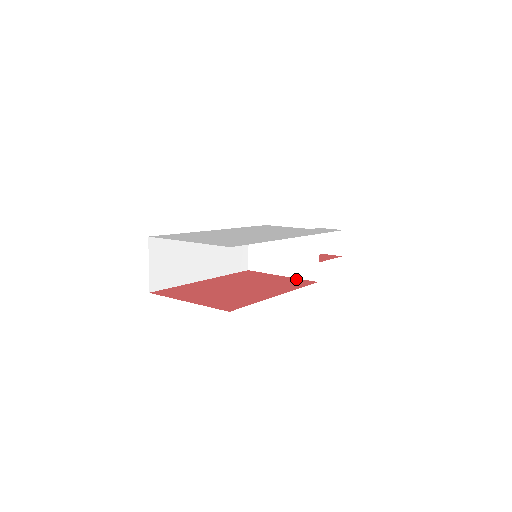
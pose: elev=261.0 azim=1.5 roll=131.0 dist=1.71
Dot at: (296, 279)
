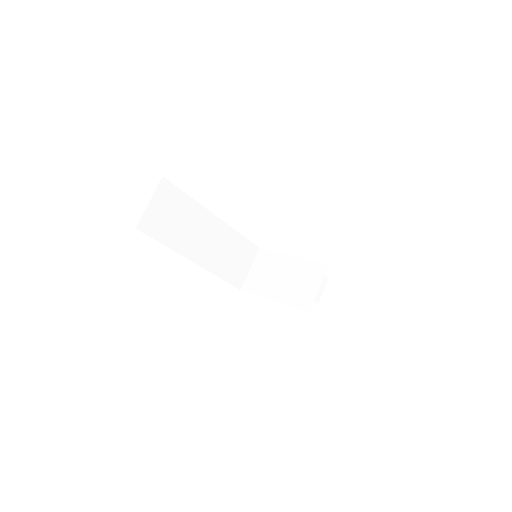
Dot at: occluded
